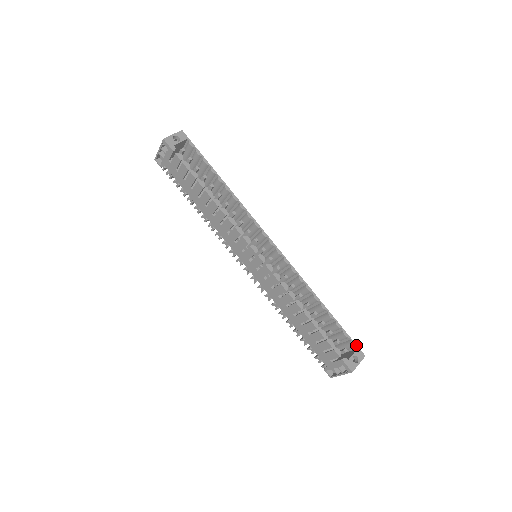
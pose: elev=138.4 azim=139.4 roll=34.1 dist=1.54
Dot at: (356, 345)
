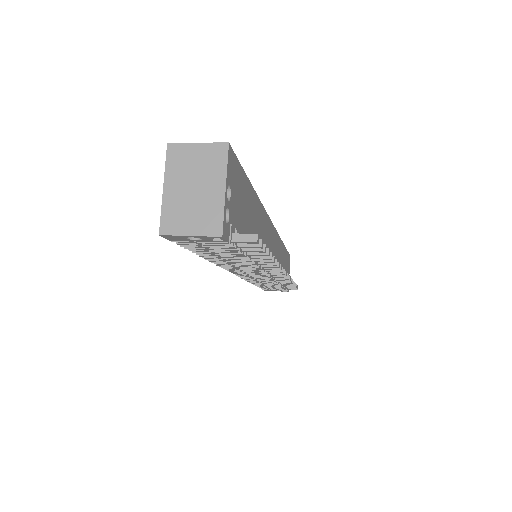
Dot at: (235, 156)
